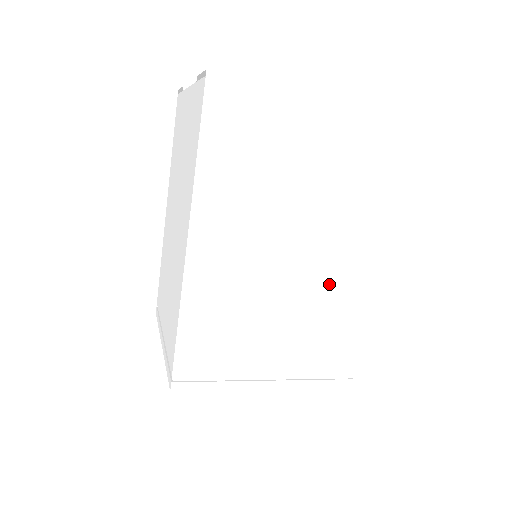
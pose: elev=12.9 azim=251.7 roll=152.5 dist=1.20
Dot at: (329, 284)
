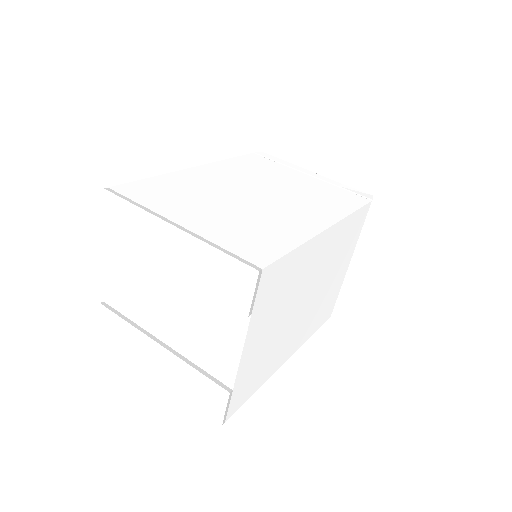
Dot at: occluded
